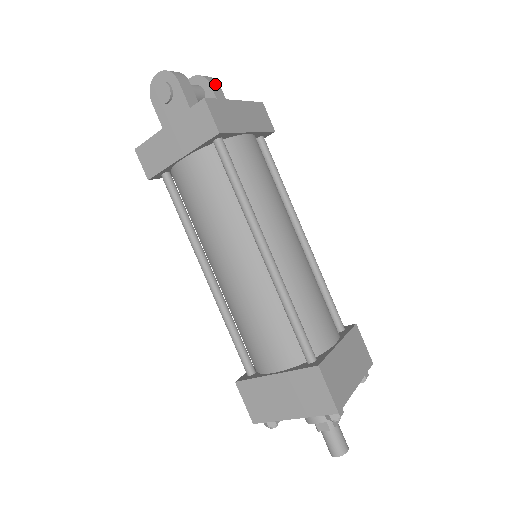
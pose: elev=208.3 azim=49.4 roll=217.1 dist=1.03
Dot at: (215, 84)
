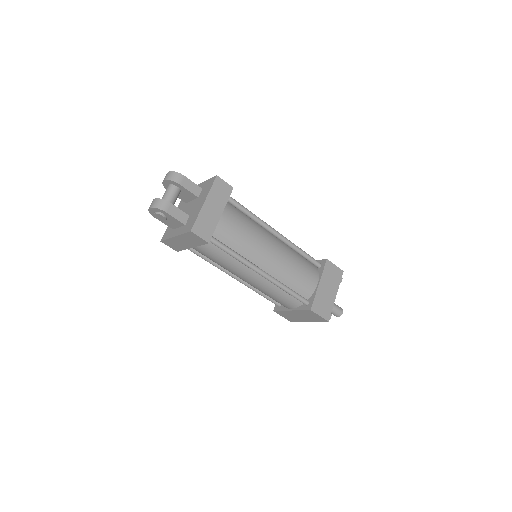
Dot at: (182, 179)
